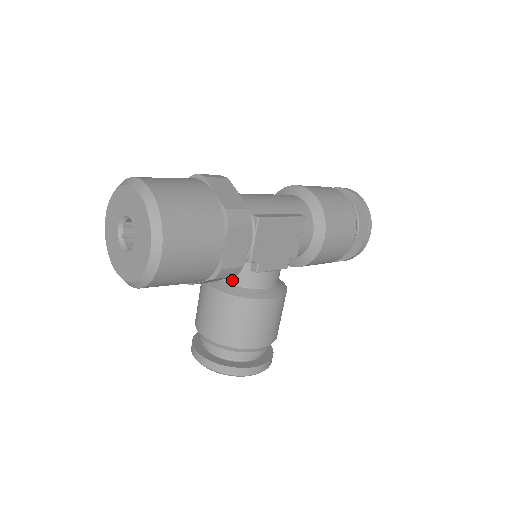
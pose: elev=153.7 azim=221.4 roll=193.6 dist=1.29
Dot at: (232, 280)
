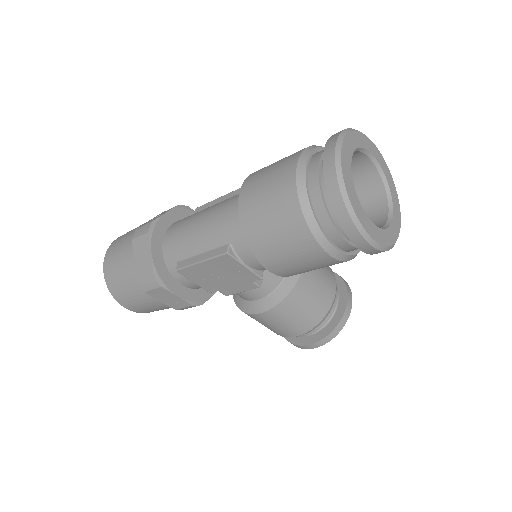
Dot at: occluded
